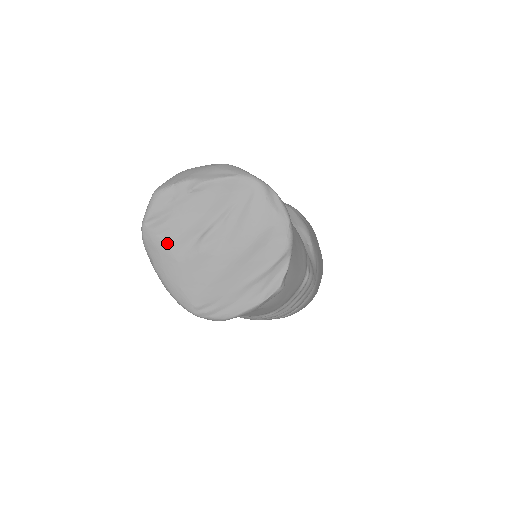
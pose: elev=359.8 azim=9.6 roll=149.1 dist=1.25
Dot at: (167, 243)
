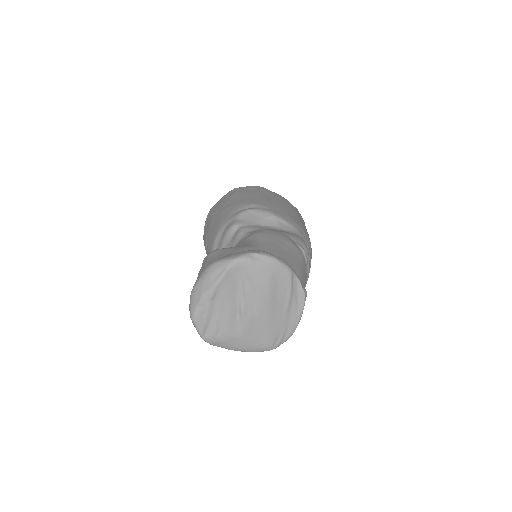
Dot at: (225, 335)
